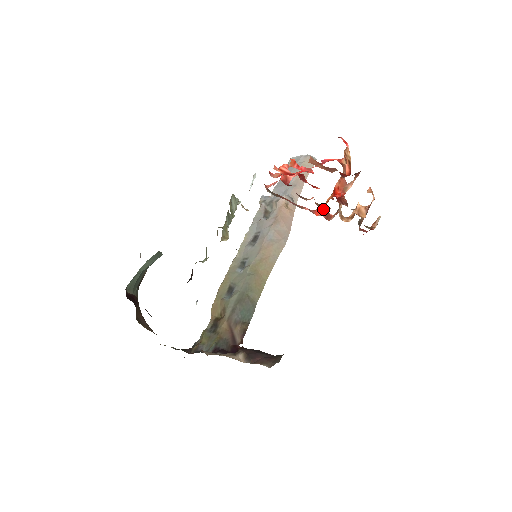
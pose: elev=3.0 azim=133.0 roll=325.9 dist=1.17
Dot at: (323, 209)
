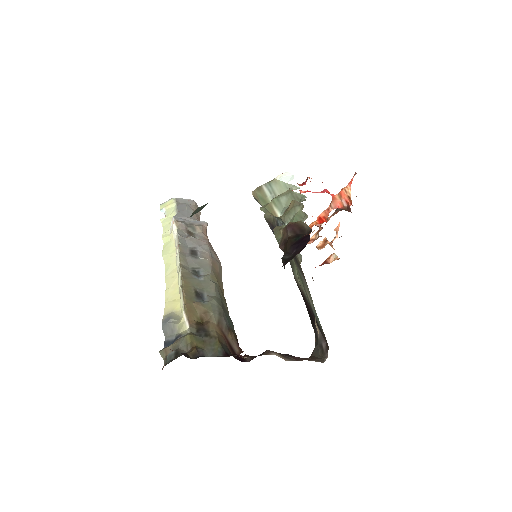
Dot at: occluded
